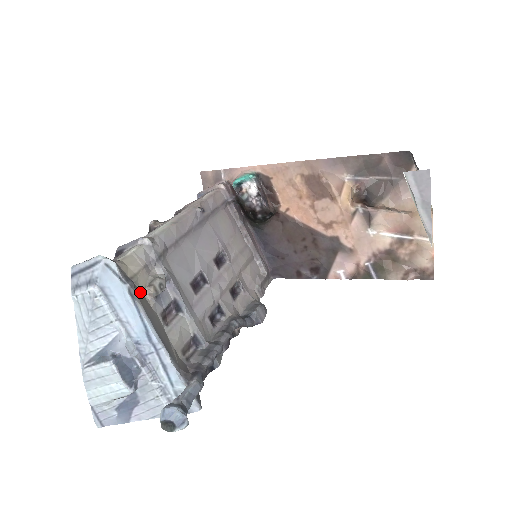
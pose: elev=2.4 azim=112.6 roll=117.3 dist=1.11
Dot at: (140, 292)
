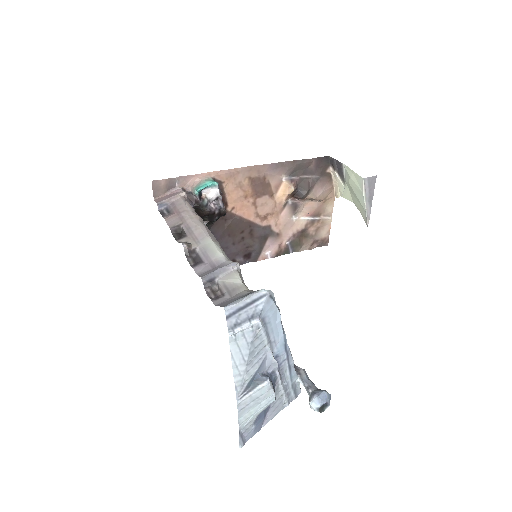
Dot at: occluded
